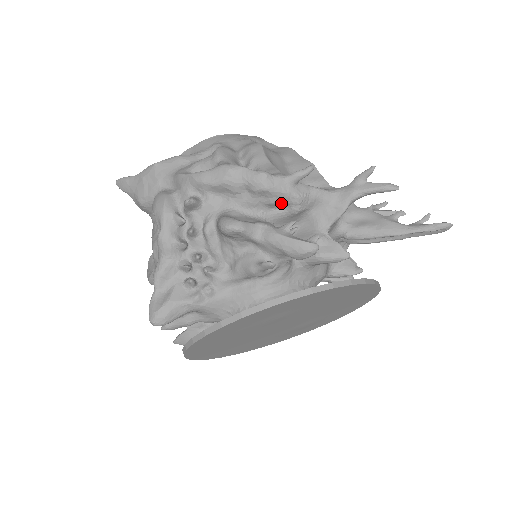
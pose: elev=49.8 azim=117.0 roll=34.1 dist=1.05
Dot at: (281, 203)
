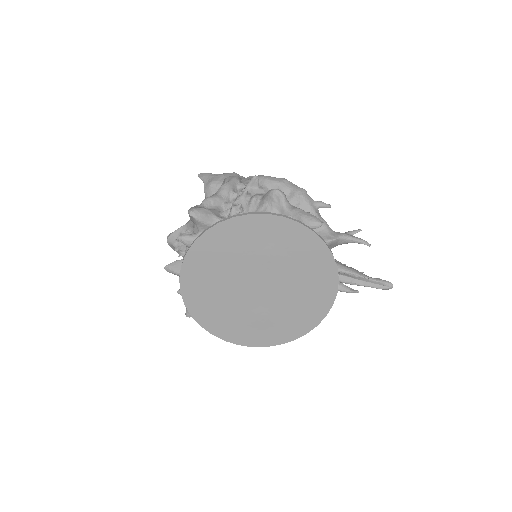
Dot at: occluded
